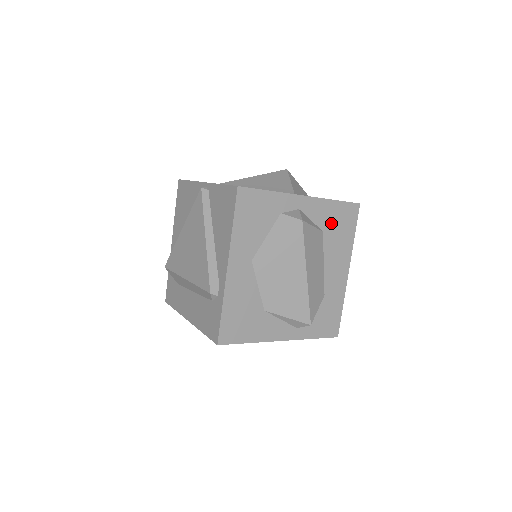
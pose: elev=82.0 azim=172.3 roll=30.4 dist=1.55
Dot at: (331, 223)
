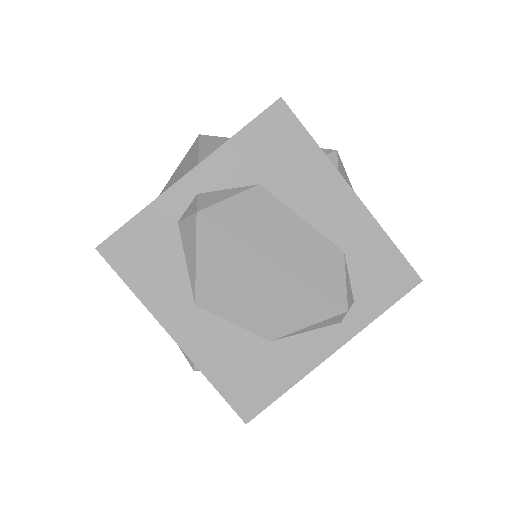
Dot at: (261, 163)
